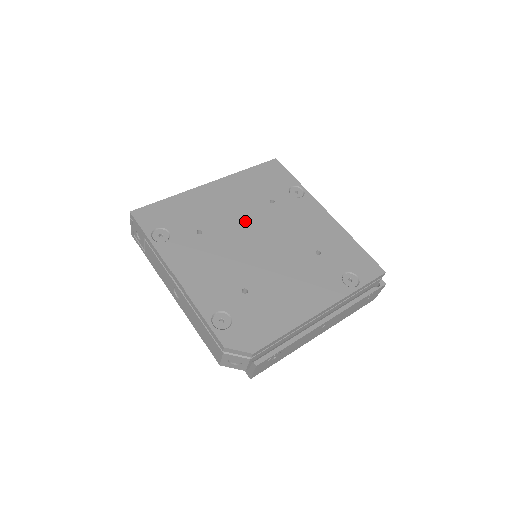
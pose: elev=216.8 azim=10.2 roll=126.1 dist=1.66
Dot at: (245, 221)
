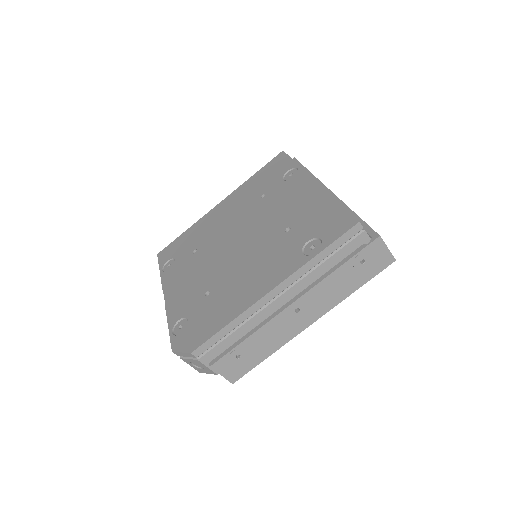
Dot at: (233, 226)
